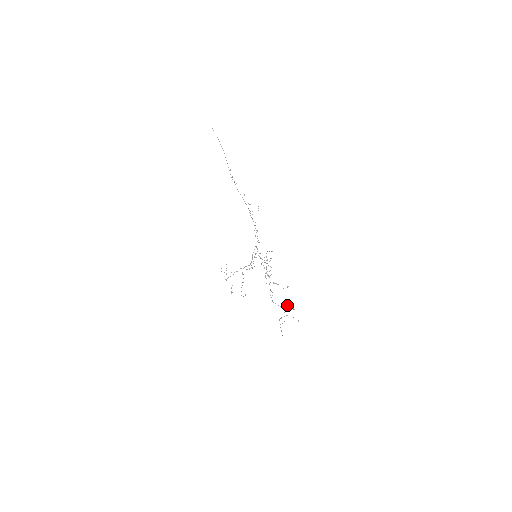
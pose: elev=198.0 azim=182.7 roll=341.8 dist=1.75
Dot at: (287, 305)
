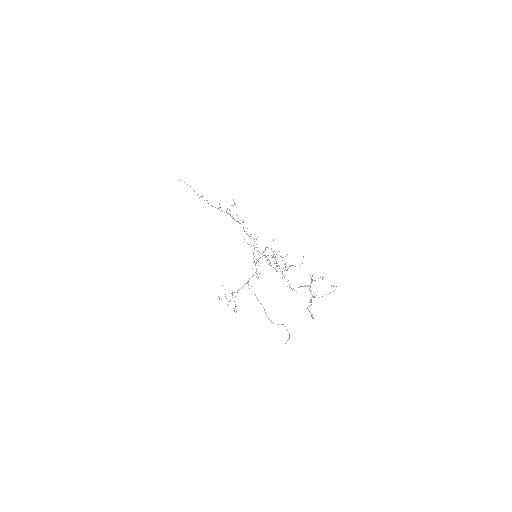
Dot at: (311, 280)
